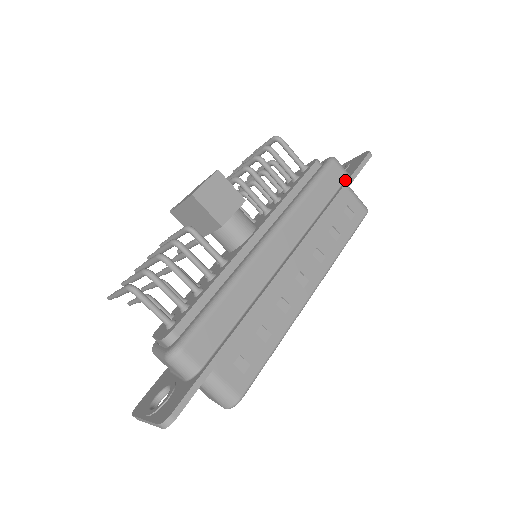
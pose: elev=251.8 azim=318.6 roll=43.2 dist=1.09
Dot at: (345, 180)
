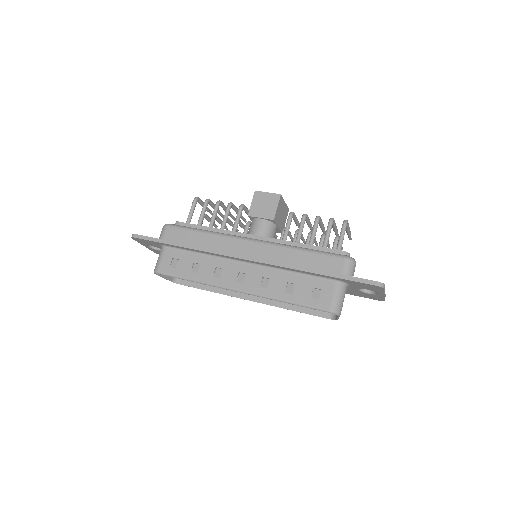
Dot at: (336, 274)
